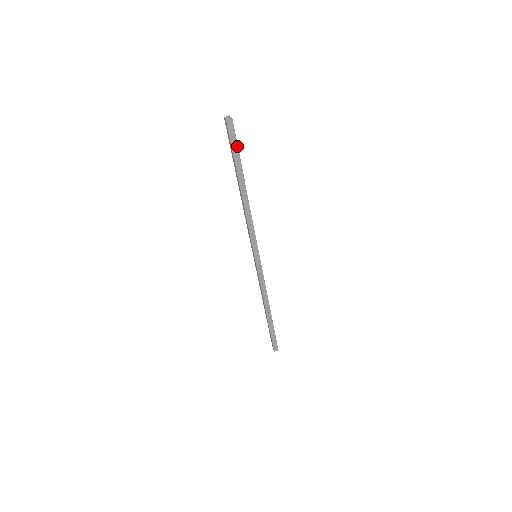
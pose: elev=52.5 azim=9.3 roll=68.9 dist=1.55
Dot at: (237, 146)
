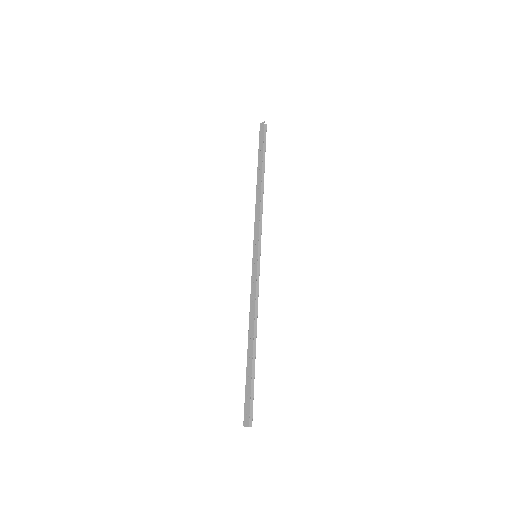
Dot at: (263, 143)
